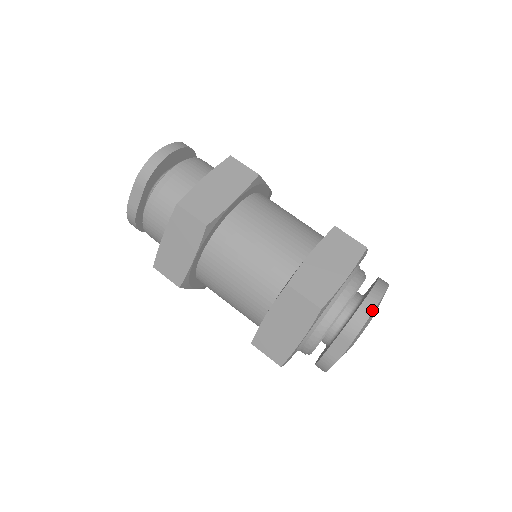
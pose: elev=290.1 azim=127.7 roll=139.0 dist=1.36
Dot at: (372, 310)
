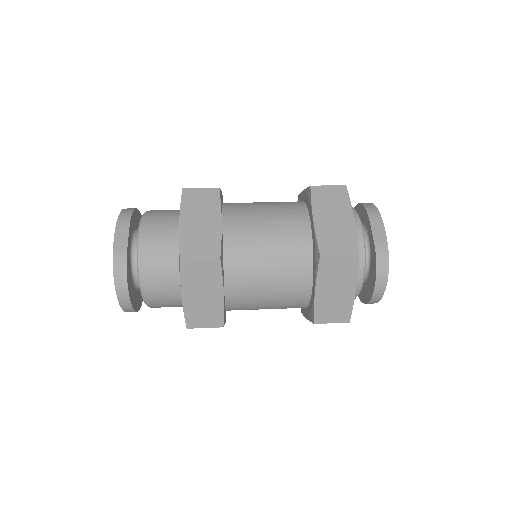
Dot at: (370, 203)
